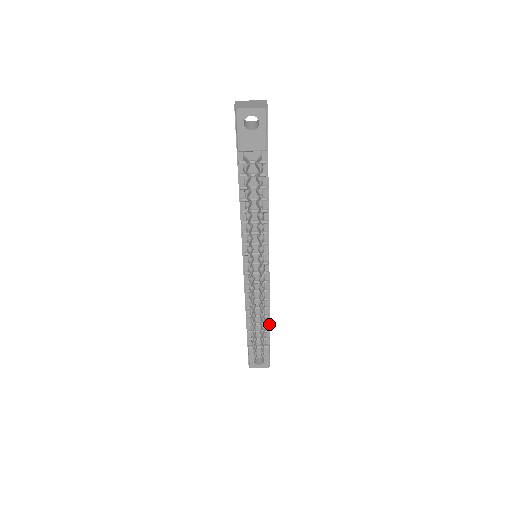
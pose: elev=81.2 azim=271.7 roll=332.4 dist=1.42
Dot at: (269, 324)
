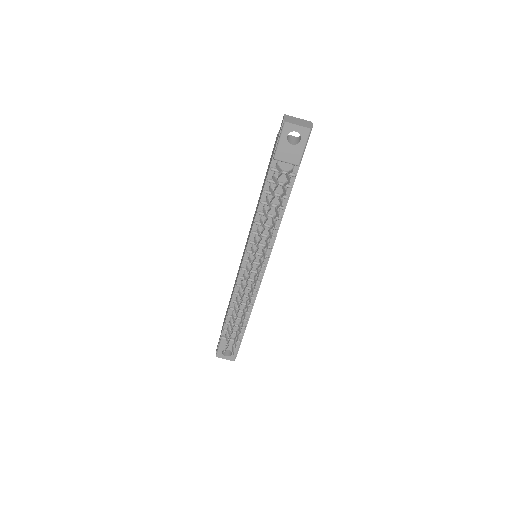
Dot at: (247, 321)
